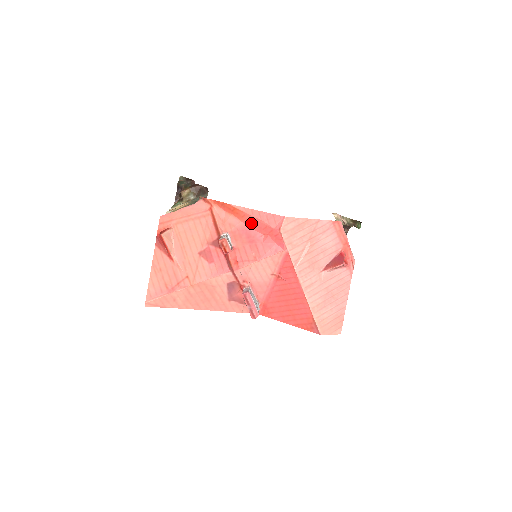
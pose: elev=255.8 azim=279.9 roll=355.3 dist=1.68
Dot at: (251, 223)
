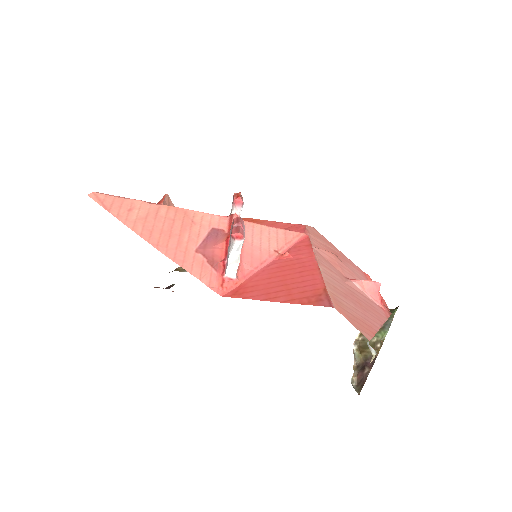
Dot at: (270, 224)
